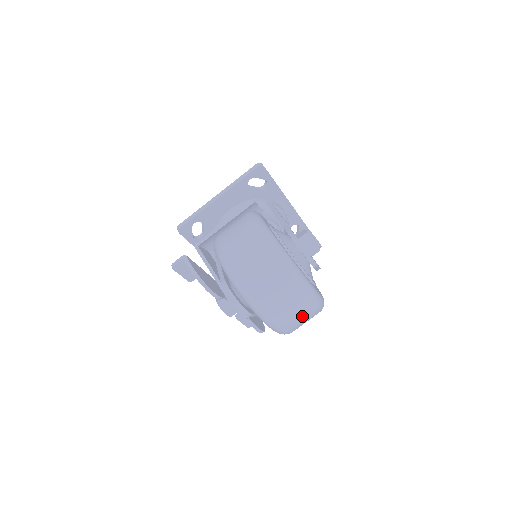
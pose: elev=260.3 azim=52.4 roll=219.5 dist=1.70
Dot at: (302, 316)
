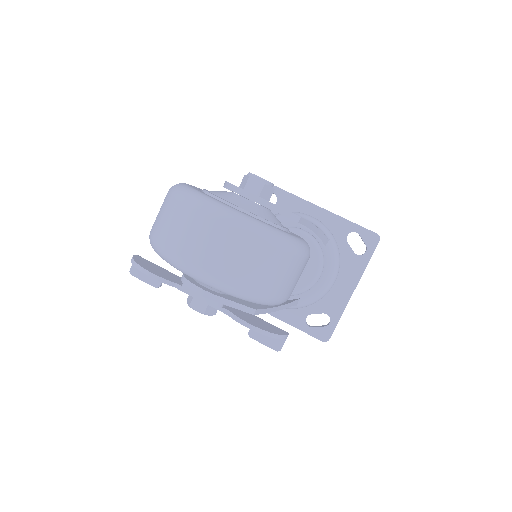
Dot at: (221, 244)
